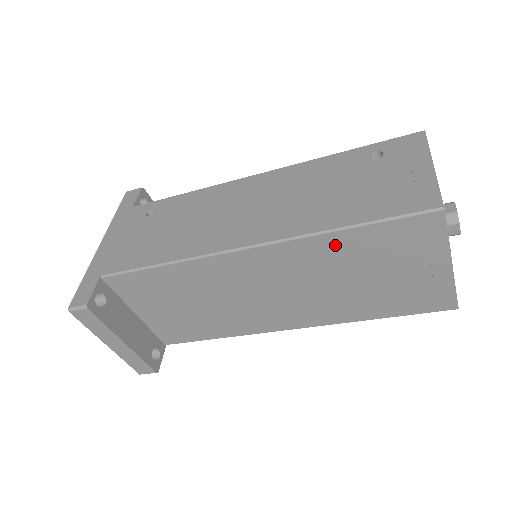
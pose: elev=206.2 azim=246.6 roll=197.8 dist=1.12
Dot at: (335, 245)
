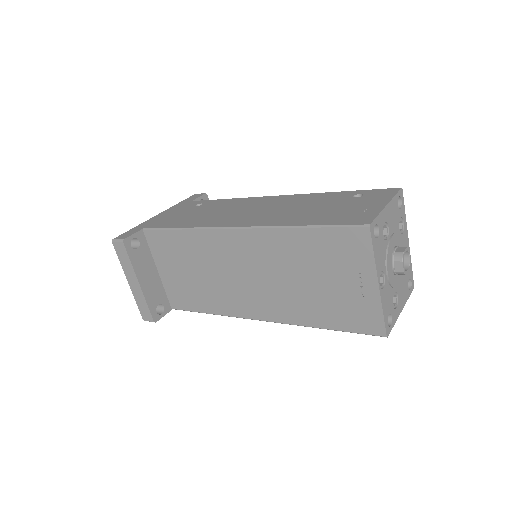
Dot at: (294, 241)
